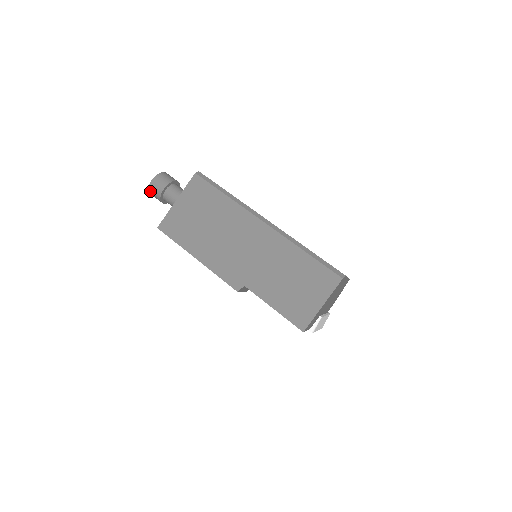
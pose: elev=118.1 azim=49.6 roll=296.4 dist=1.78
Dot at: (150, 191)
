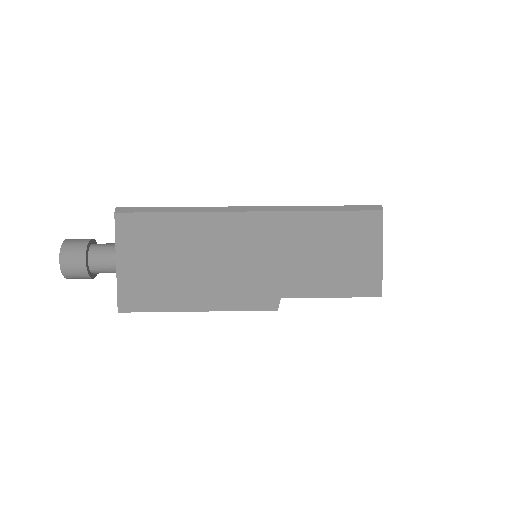
Dot at: (66, 276)
